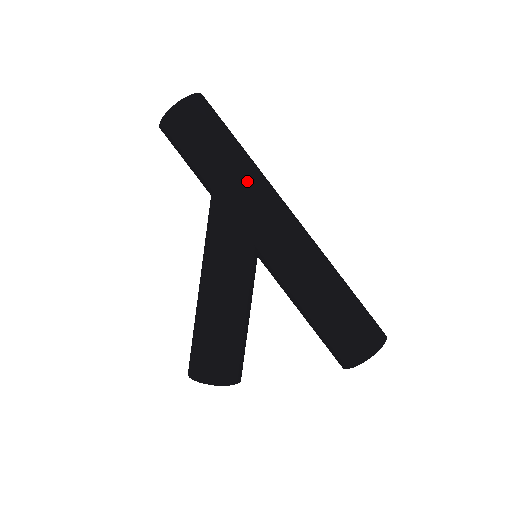
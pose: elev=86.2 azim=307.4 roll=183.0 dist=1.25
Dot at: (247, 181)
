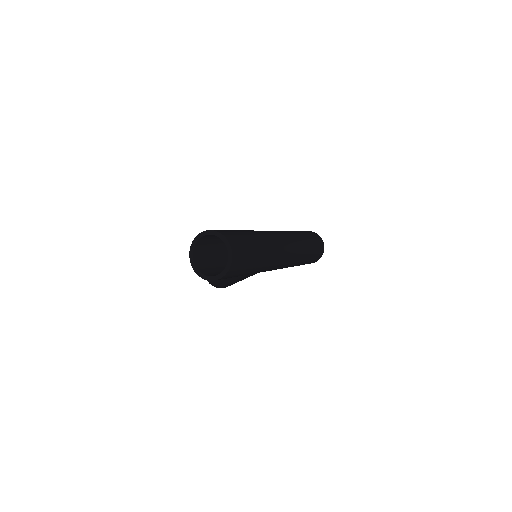
Dot at: (264, 270)
